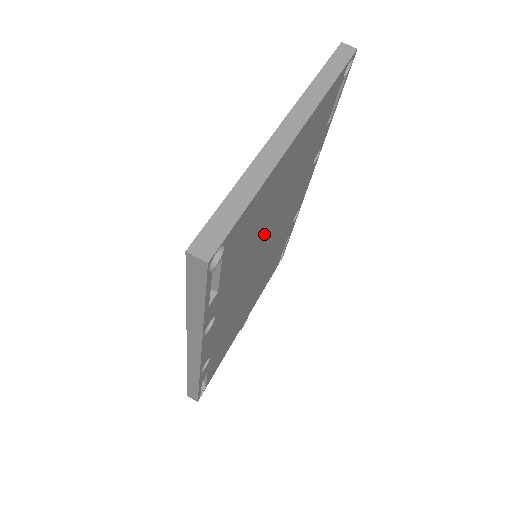
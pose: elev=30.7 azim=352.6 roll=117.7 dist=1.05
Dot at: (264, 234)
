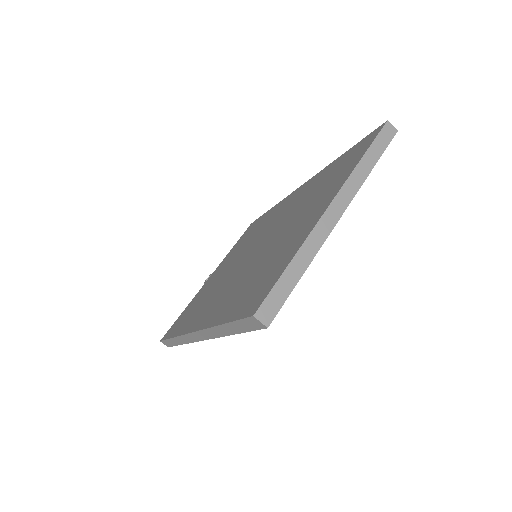
Dot at: occluded
